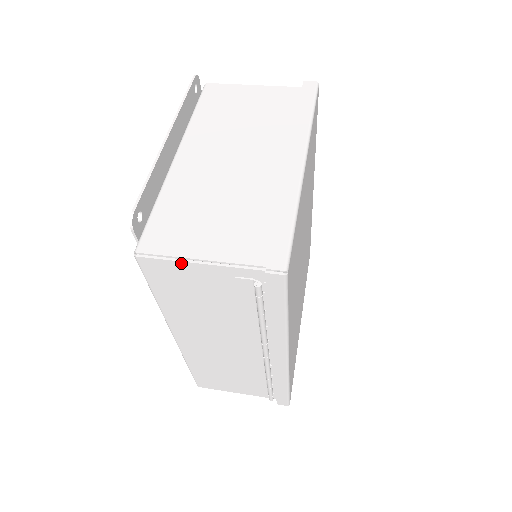
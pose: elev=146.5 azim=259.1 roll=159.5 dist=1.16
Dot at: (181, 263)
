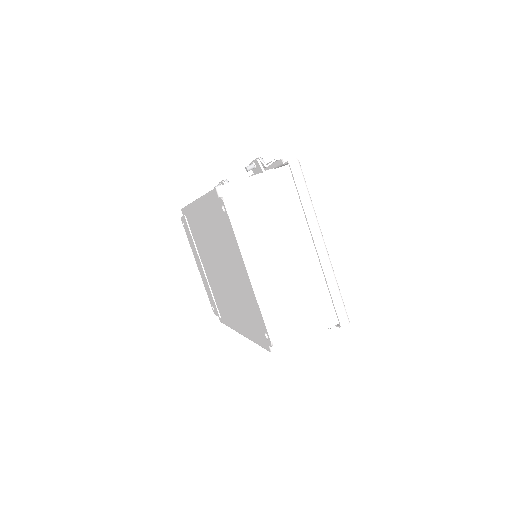
Dot at: (296, 342)
